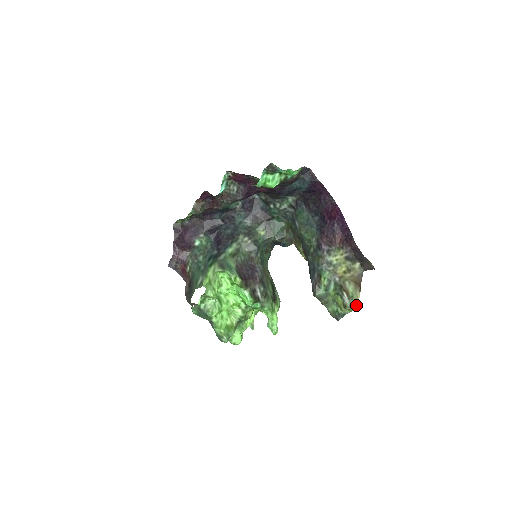
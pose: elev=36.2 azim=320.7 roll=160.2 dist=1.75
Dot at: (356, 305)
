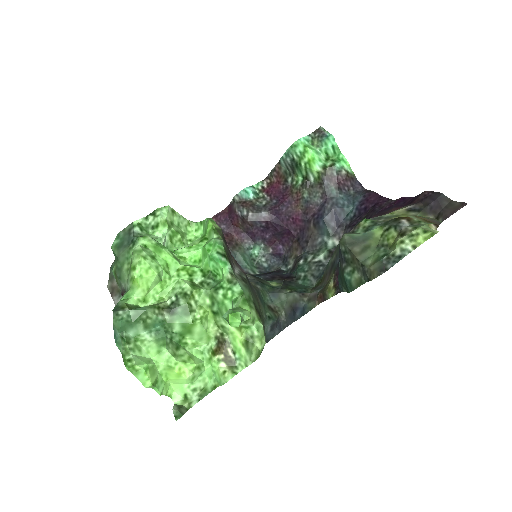
Dot at: (427, 229)
